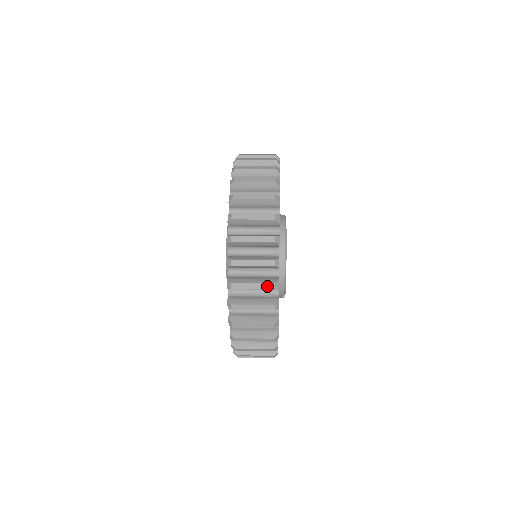
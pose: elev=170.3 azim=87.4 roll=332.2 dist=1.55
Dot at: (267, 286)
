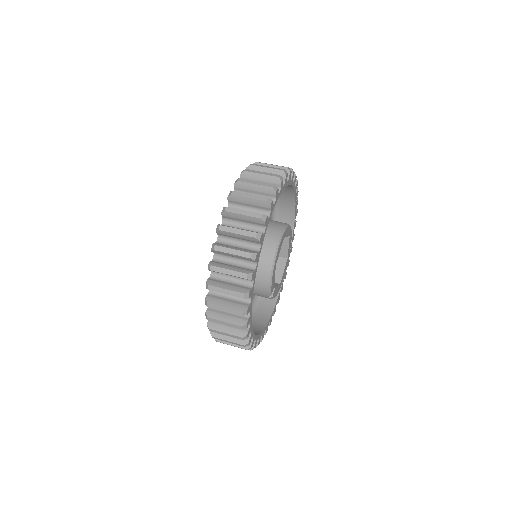
Dot at: (241, 275)
